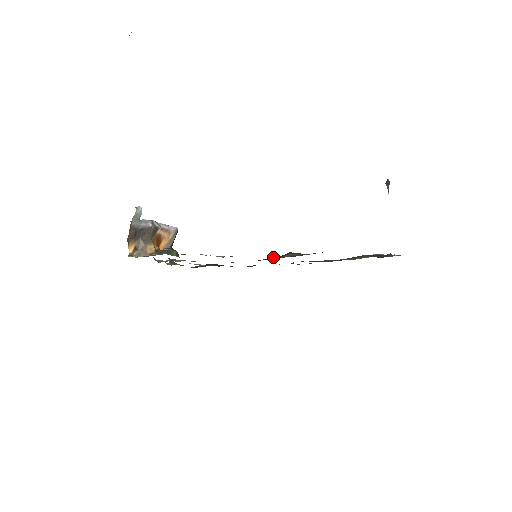
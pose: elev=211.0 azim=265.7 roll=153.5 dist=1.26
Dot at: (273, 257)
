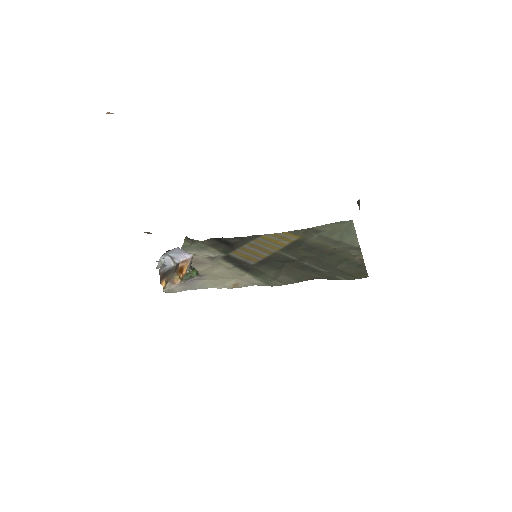
Dot at: (269, 268)
